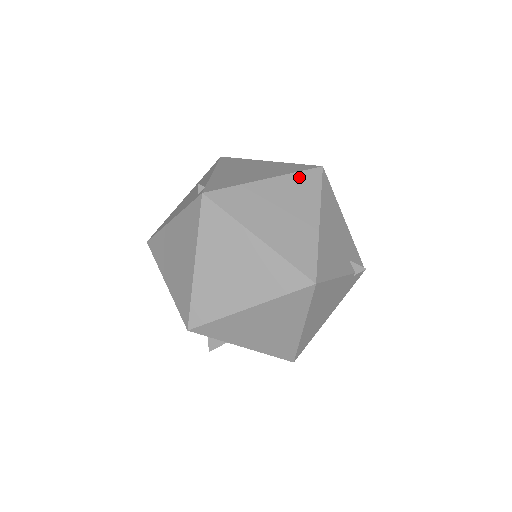
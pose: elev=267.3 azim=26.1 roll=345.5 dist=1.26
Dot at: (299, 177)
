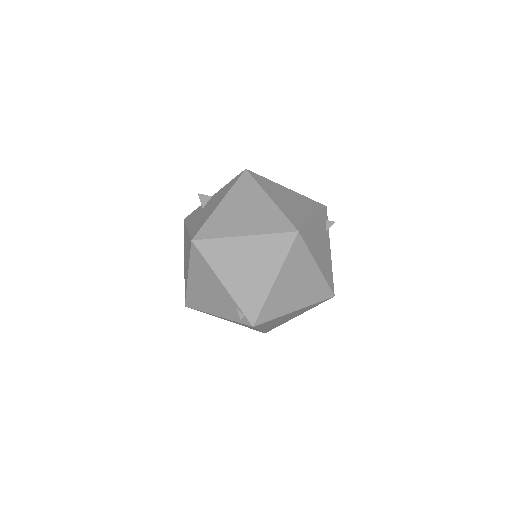
Dot at: (291, 256)
